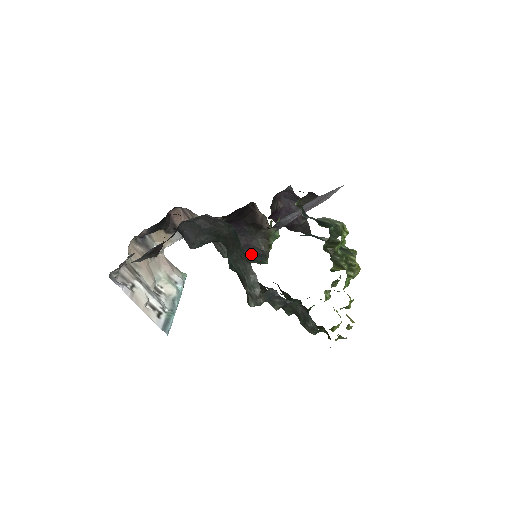
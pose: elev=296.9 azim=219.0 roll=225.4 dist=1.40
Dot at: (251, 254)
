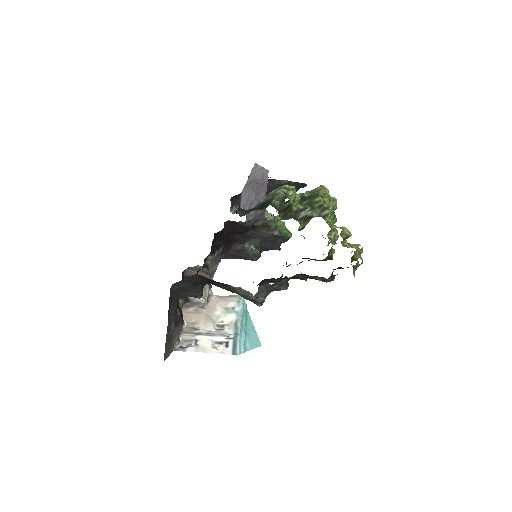
Dot at: (271, 243)
